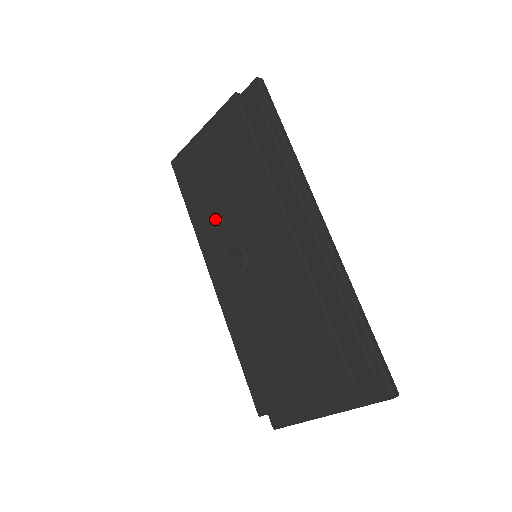
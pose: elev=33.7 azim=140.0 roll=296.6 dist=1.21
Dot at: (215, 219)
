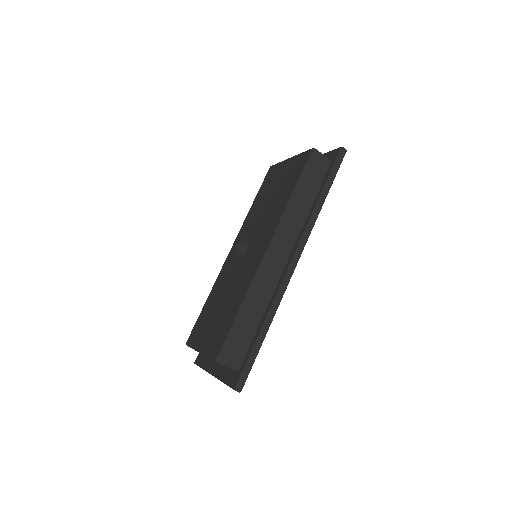
Dot at: (255, 217)
